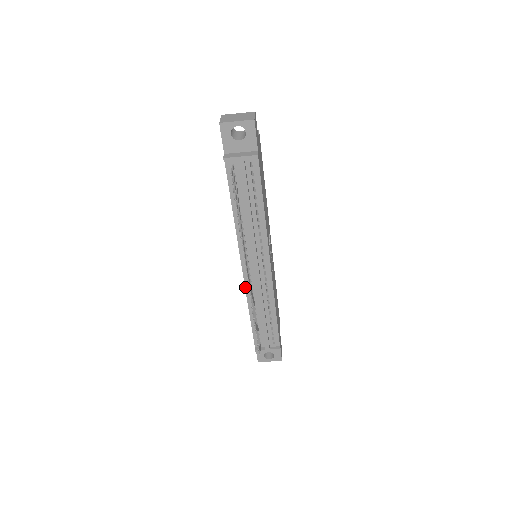
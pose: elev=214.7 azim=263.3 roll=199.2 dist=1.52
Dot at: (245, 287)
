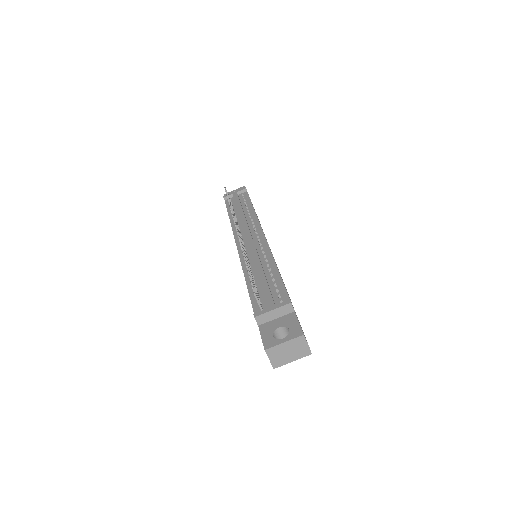
Dot at: (240, 258)
